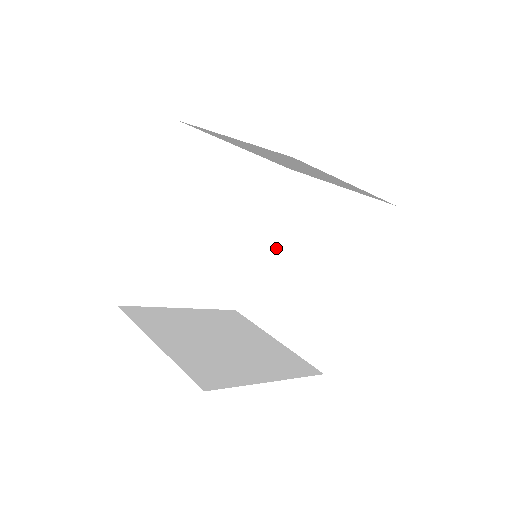
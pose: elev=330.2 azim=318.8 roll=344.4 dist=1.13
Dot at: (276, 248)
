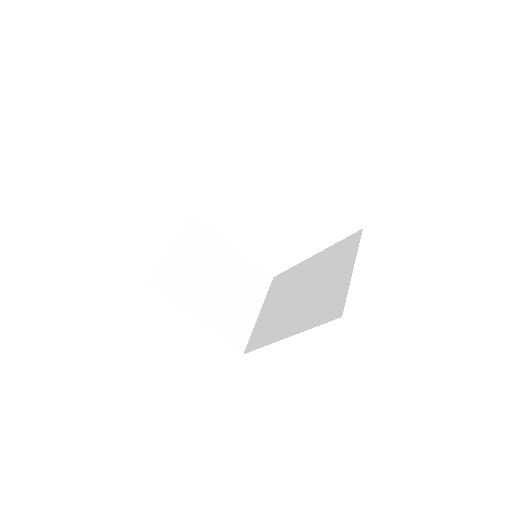
Dot at: (310, 267)
